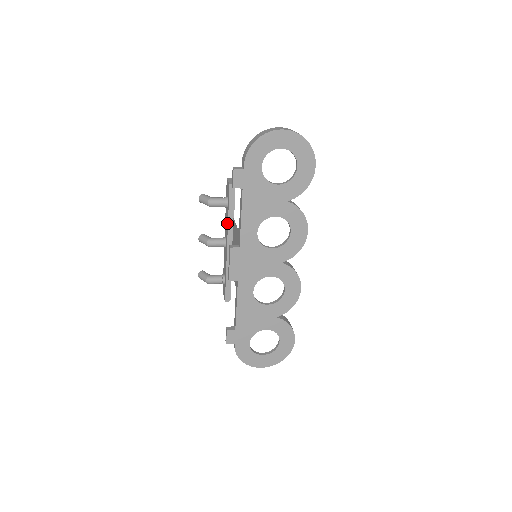
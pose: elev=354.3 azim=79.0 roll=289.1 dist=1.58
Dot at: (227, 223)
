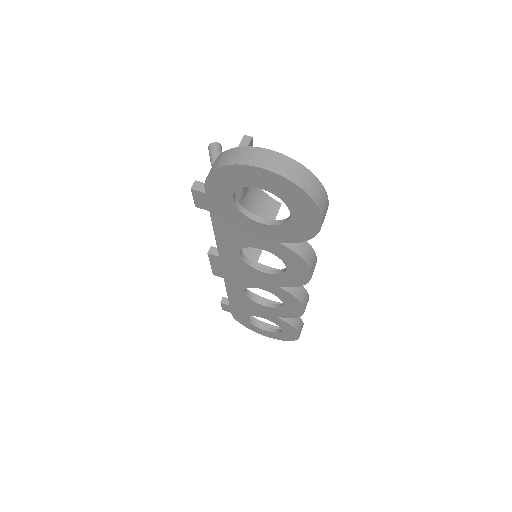
Dot at: occluded
